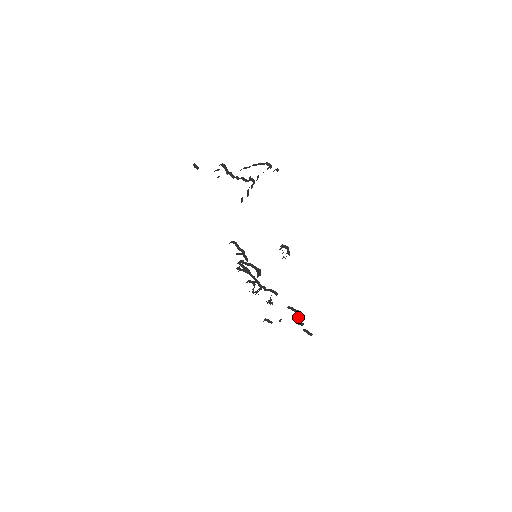
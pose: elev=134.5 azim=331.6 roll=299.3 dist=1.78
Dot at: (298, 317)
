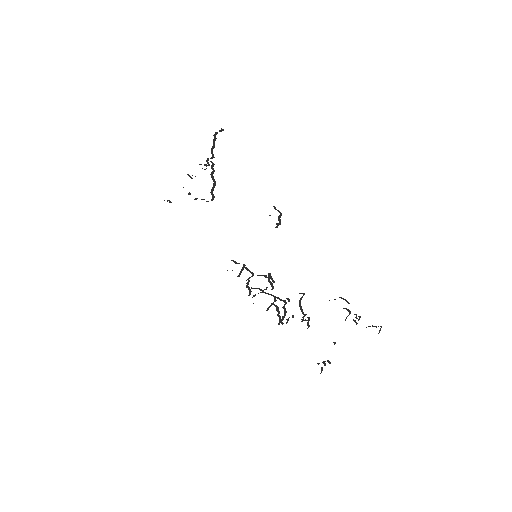
Dot at: (346, 309)
